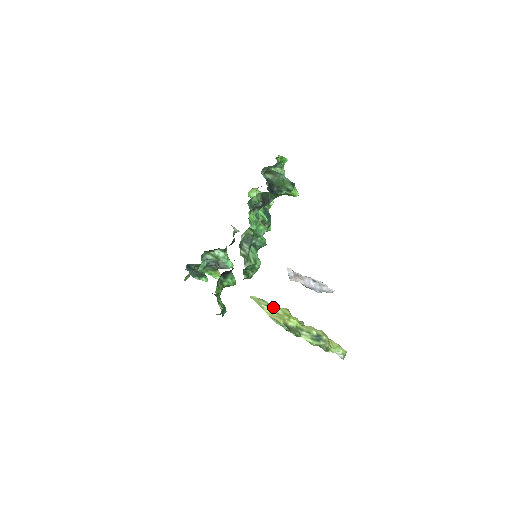
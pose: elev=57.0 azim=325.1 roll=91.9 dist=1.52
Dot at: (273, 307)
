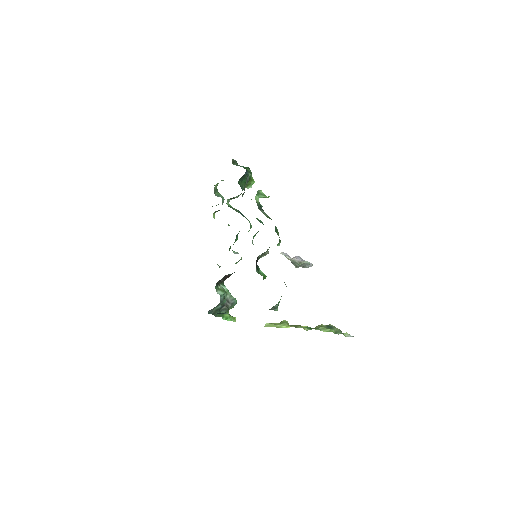
Dot at: (286, 321)
